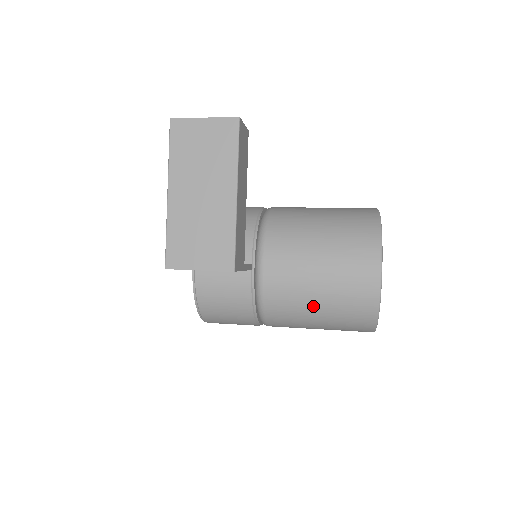
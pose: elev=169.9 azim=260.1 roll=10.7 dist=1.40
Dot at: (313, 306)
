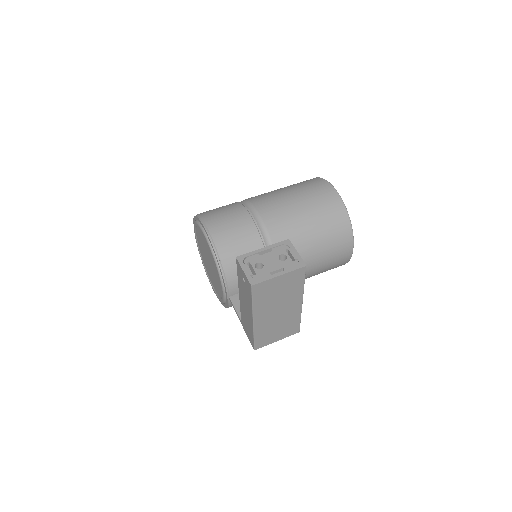
Dot at: occluded
